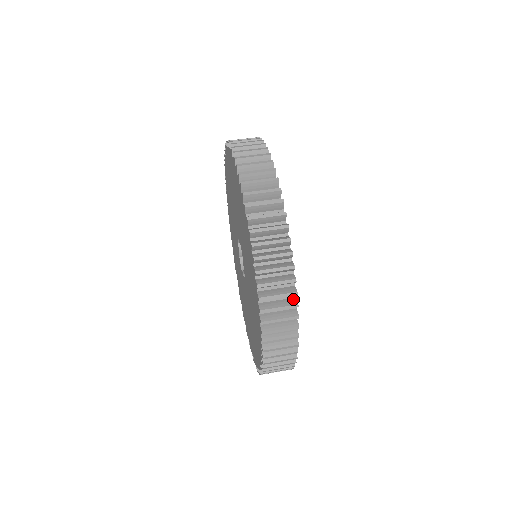
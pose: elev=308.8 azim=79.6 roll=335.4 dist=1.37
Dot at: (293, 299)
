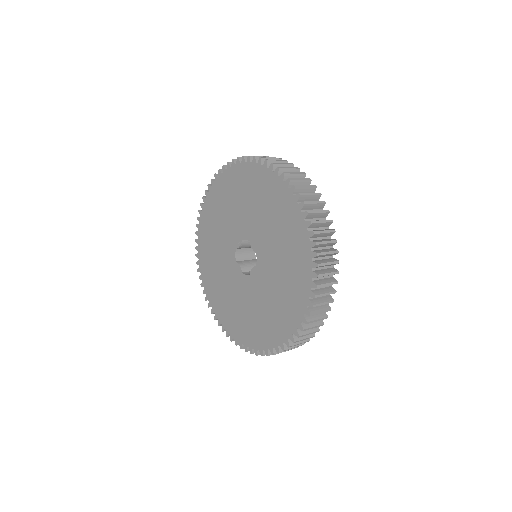
Dot at: occluded
